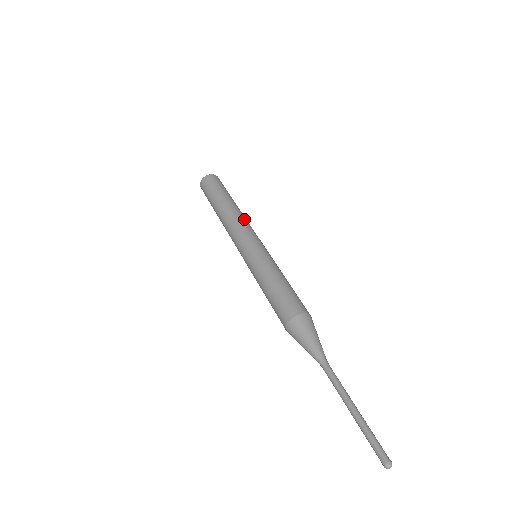
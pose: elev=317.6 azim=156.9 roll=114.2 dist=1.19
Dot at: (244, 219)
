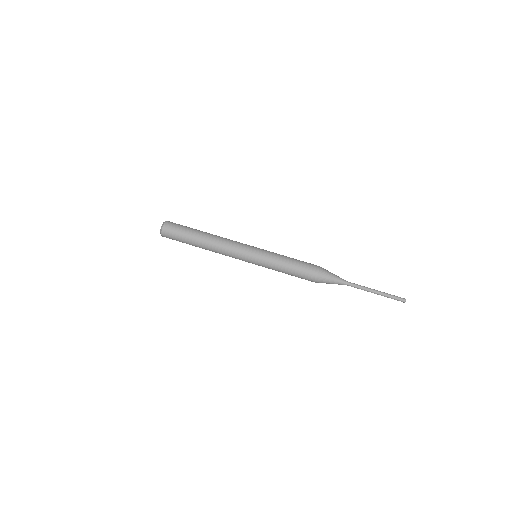
Dot at: (227, 239)
